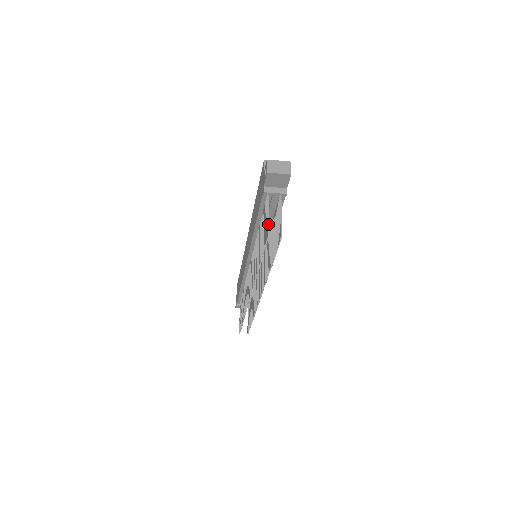
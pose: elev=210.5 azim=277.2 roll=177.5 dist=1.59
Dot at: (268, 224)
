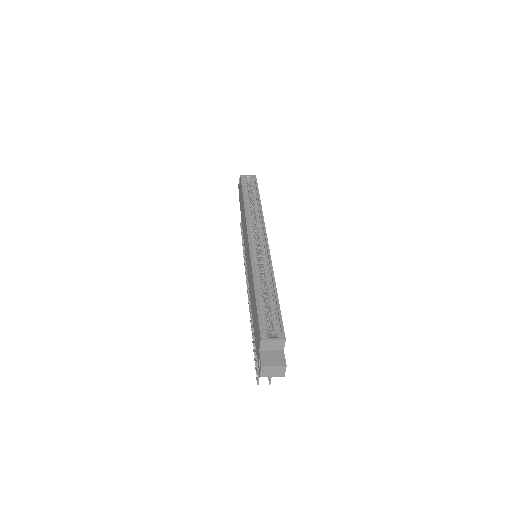
Dot at: (259, 377)
